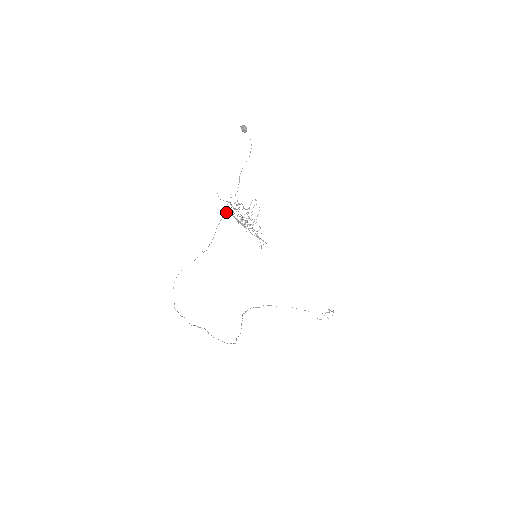
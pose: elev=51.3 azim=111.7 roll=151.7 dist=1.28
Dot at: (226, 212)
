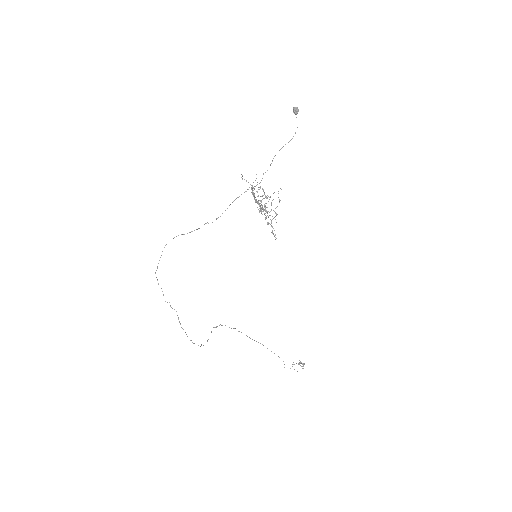
Dot at: (246, 191)
